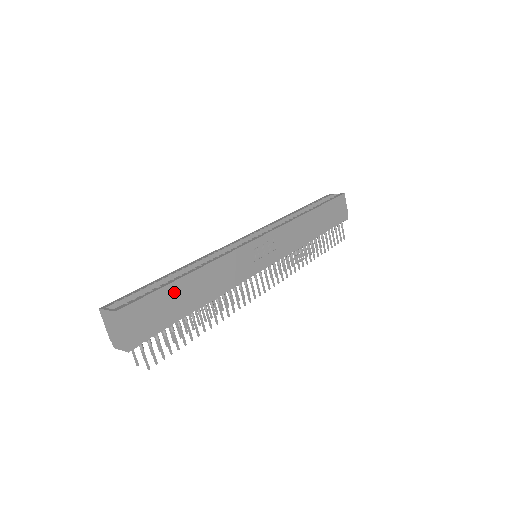
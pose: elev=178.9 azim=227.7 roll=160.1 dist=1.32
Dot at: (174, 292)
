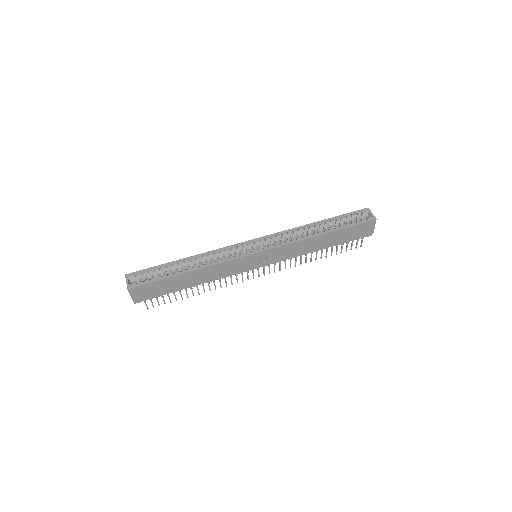
Dot at: (172, 281)
